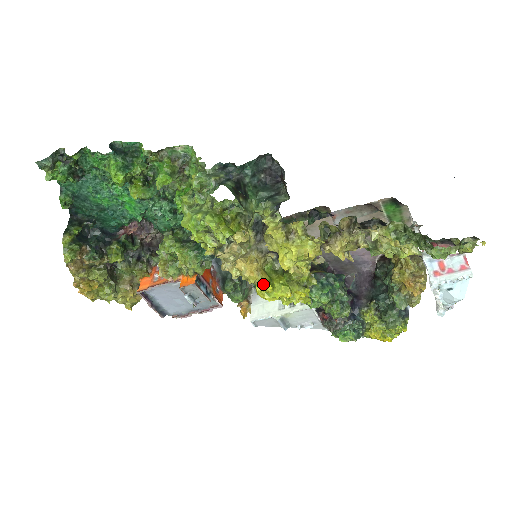
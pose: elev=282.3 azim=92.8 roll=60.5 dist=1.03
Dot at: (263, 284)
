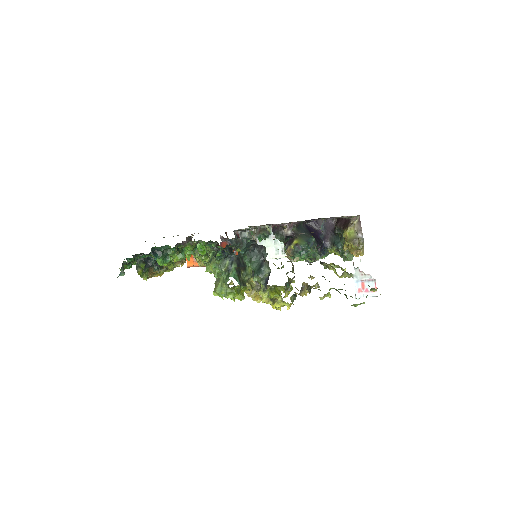
Dot at: occluded
